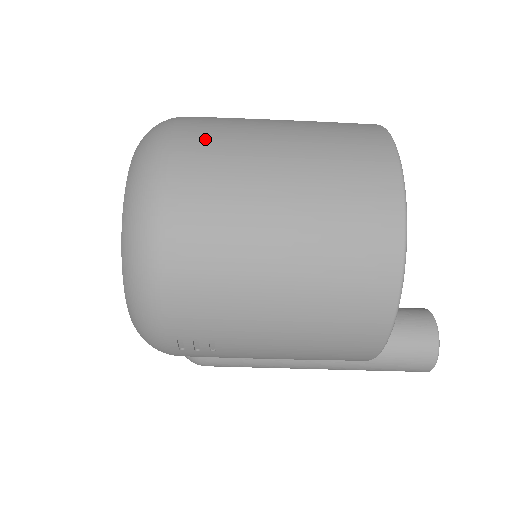
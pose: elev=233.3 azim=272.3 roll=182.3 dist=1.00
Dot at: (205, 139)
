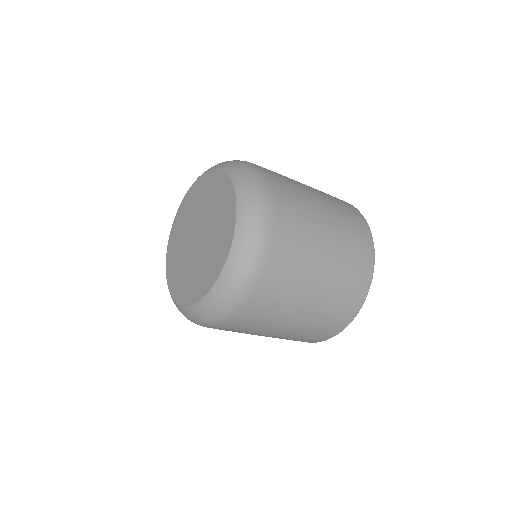
Dot at: (274, 289)
